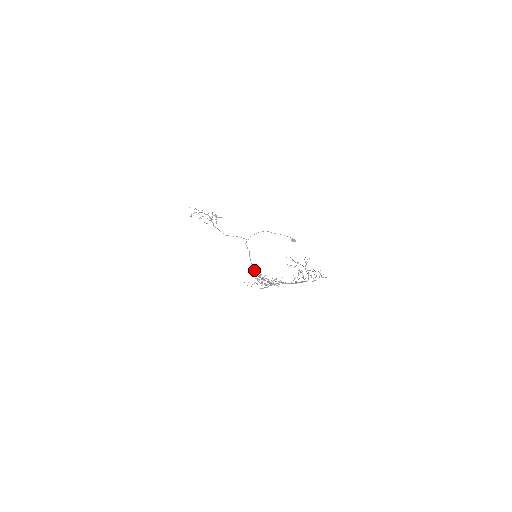
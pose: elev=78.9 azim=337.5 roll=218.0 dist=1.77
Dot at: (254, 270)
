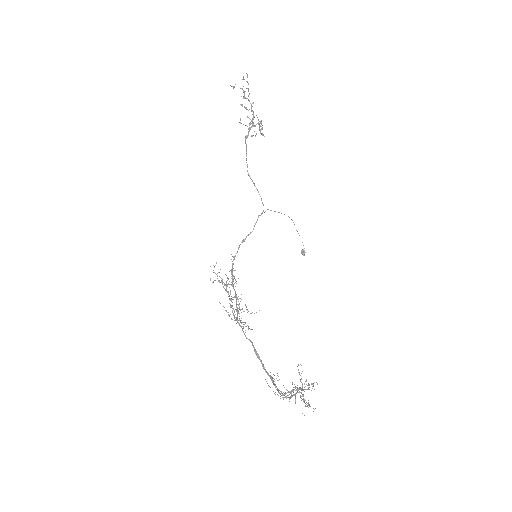
Dot at: occluded
